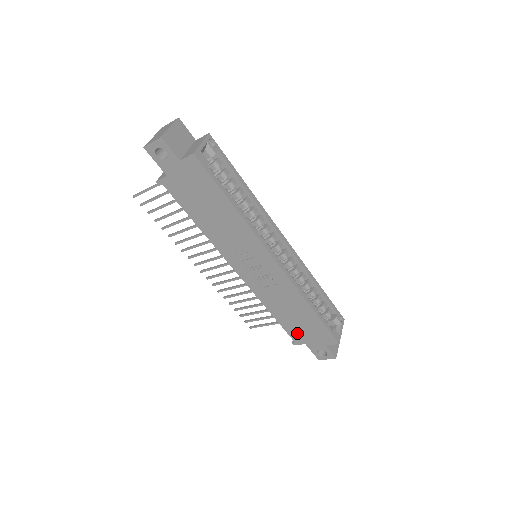
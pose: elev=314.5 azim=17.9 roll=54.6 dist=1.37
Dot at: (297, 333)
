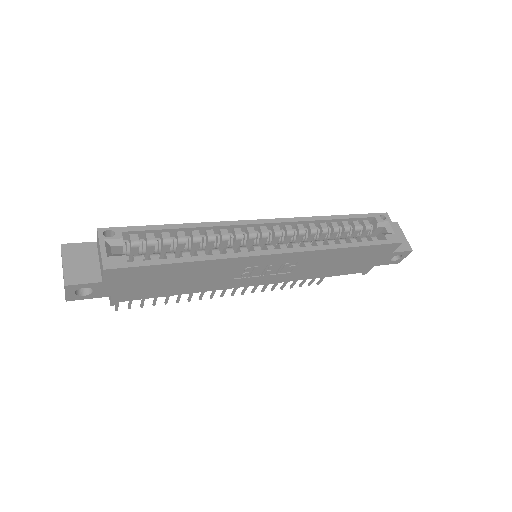
Dot at: (358, 267)
